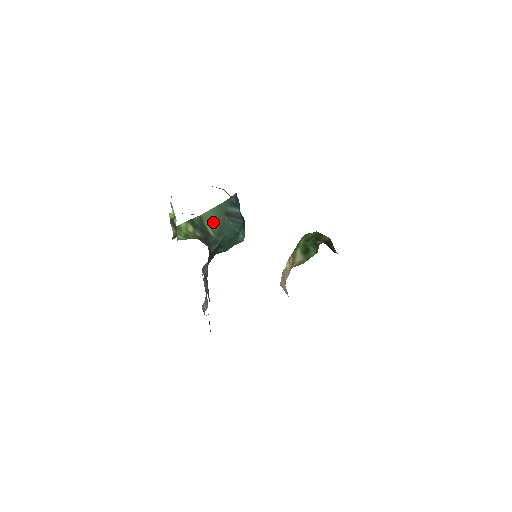
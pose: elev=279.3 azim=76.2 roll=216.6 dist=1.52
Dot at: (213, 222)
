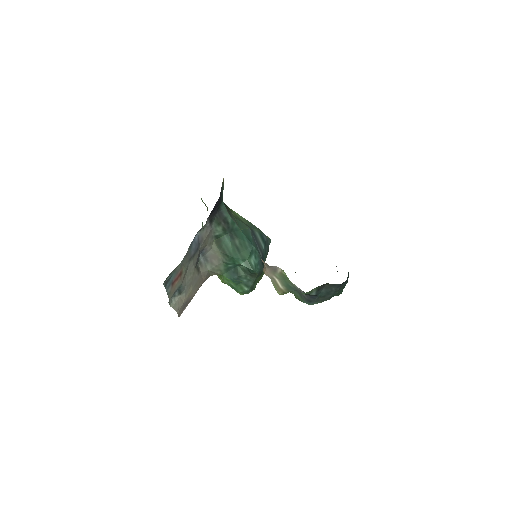
Dot at: (238, 218)
